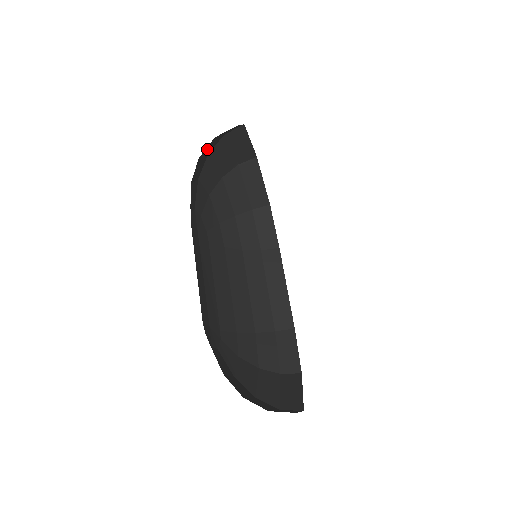
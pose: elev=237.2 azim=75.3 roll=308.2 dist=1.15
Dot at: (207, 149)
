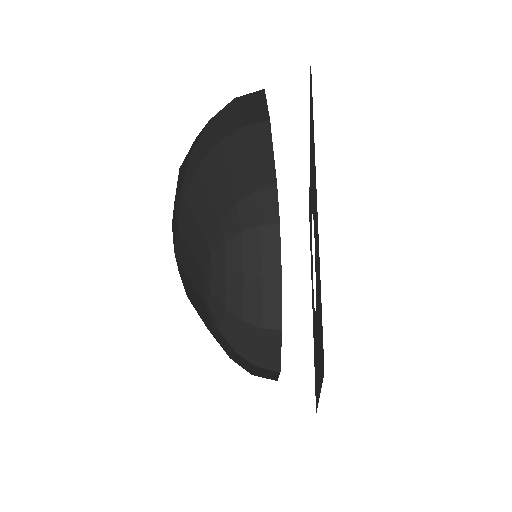
Dot at: occluded
